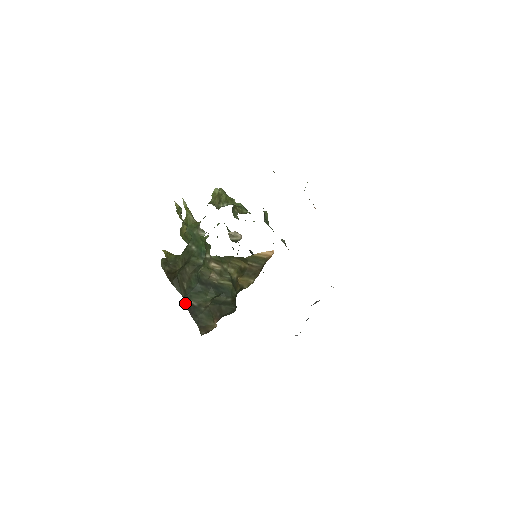
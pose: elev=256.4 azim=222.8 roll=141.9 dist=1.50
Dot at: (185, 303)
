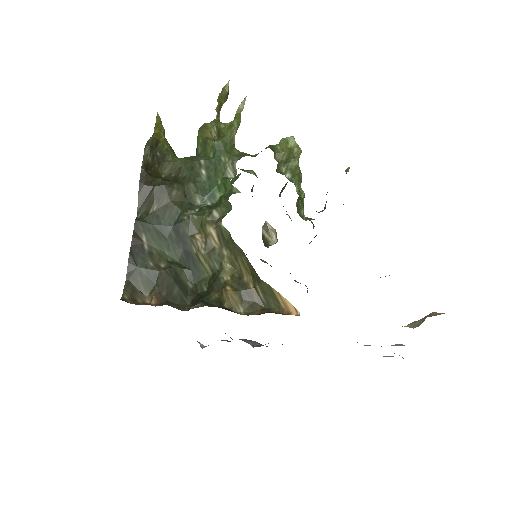
Dot at: (134, 230)
